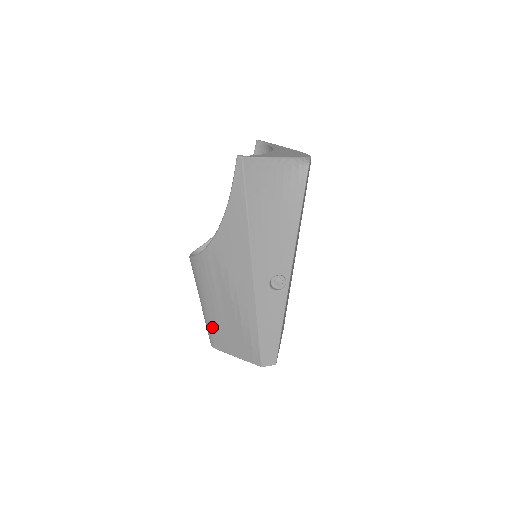
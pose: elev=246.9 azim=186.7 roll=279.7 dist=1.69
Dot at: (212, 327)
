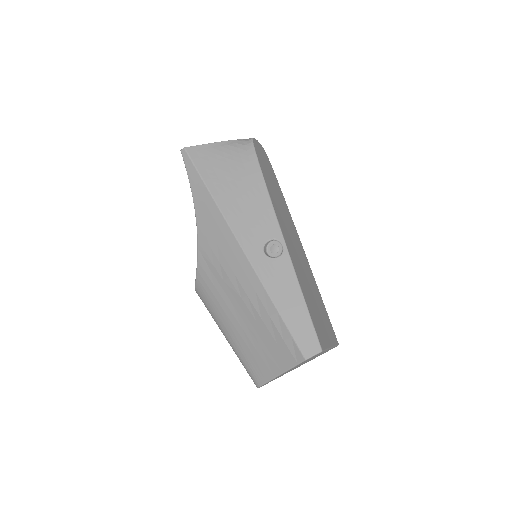
Dot at: (244, 356)
